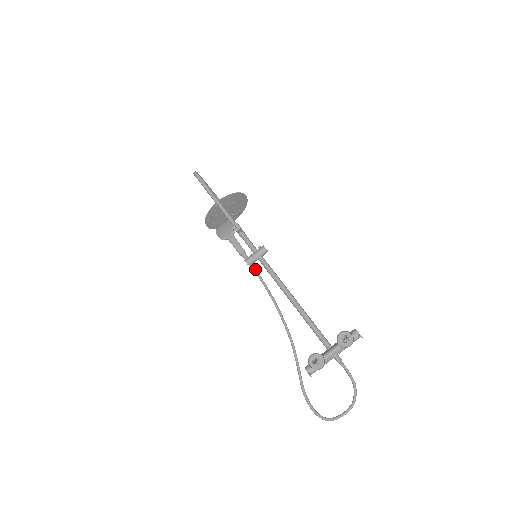
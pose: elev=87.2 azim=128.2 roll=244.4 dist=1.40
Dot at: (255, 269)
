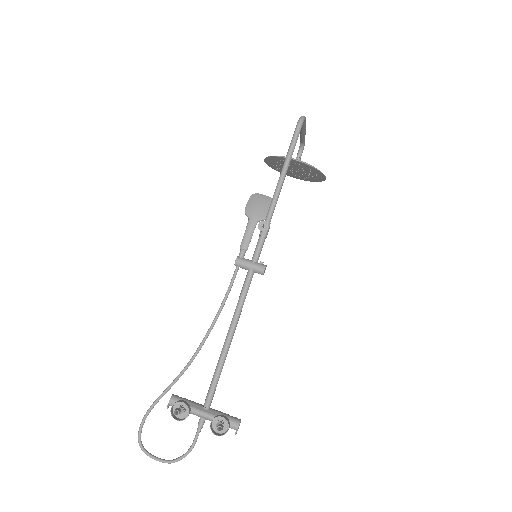
Dot at: occluded
